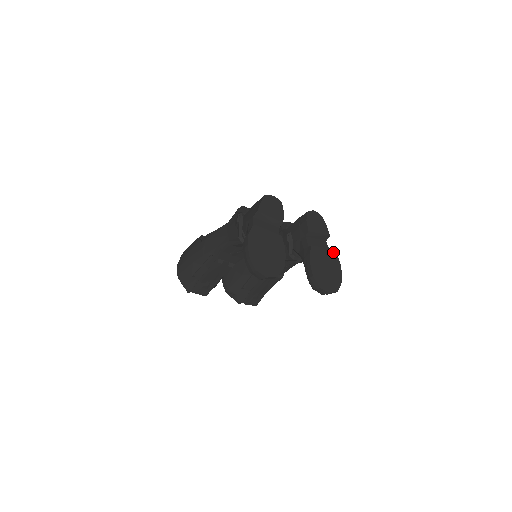
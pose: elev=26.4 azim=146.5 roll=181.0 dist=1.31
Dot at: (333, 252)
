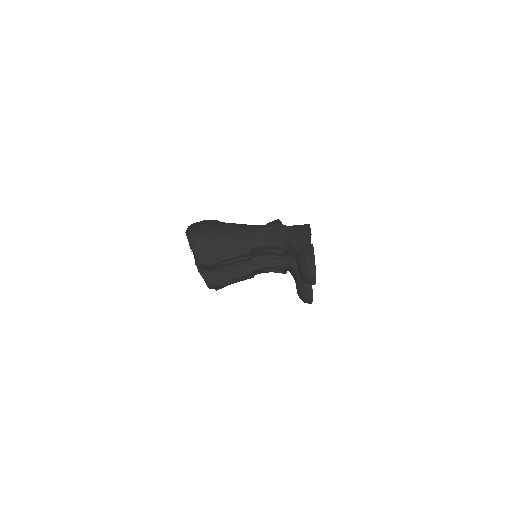
Dot at: occluded
